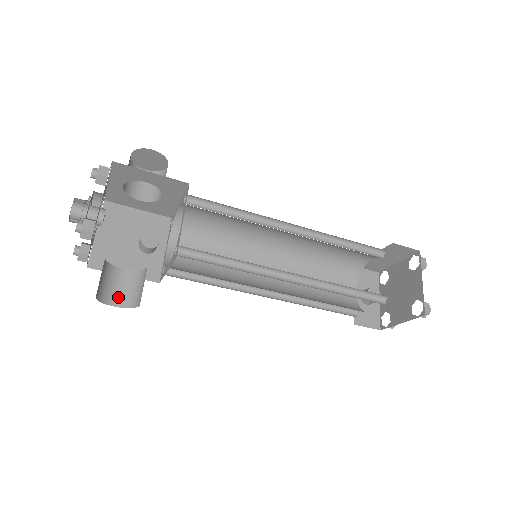
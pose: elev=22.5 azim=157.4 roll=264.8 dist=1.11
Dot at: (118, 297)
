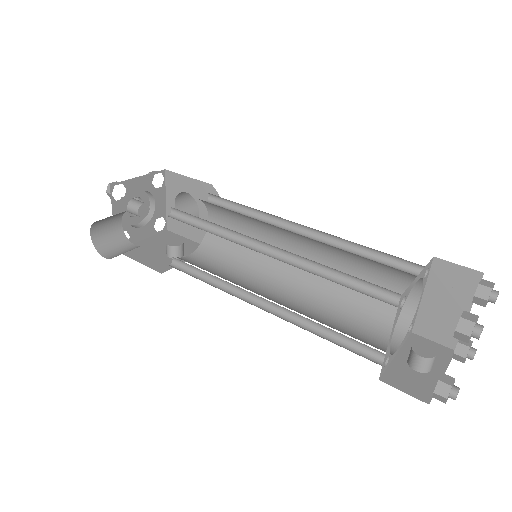
Dot at: (113, 255)
